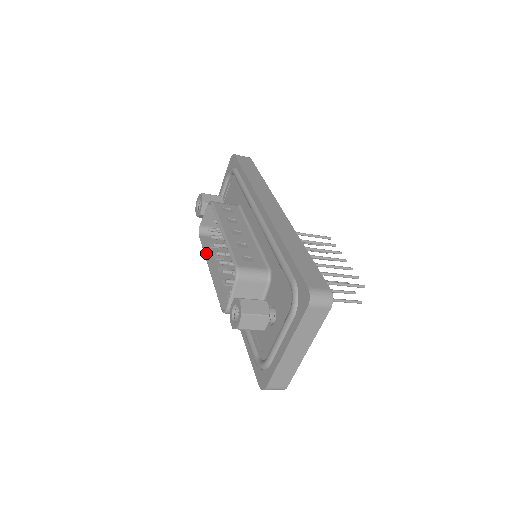
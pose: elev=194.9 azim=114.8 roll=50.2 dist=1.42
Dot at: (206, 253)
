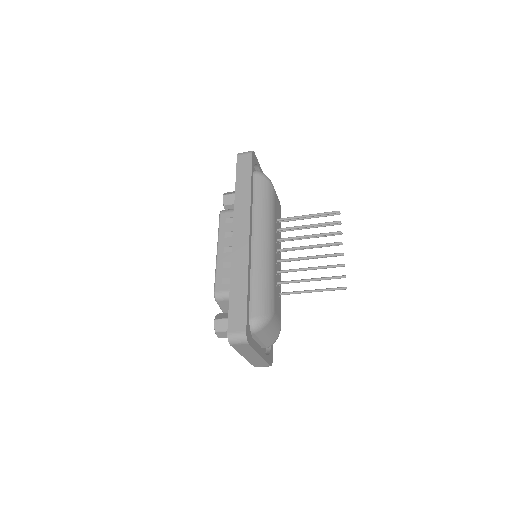
Dot at: occluded
